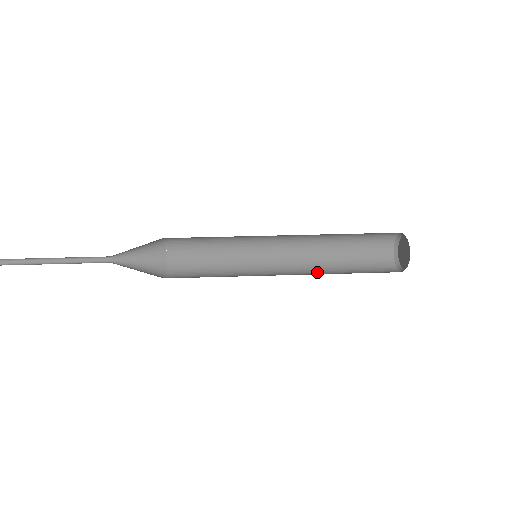
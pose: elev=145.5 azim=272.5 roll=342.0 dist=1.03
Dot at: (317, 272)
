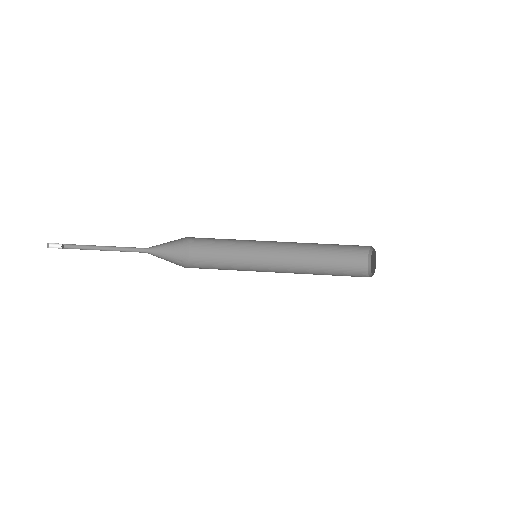
Dot at: (303, 268)
